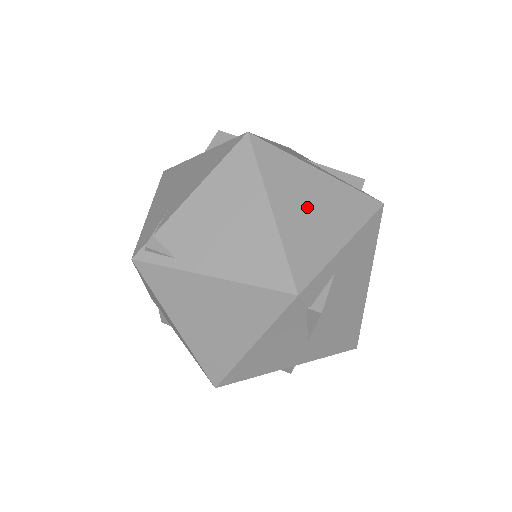
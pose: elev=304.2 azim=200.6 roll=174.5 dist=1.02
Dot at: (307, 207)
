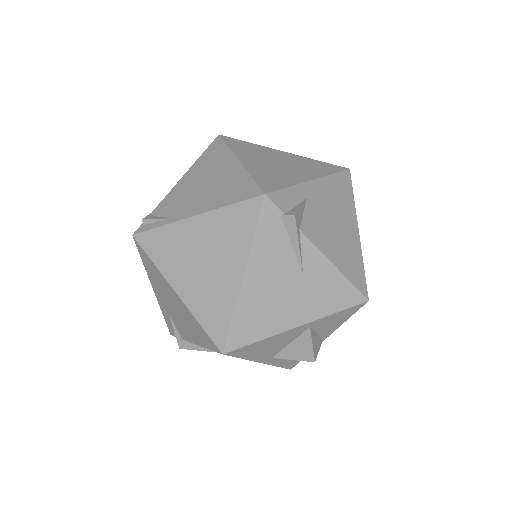
Dot at: (272, 163)
